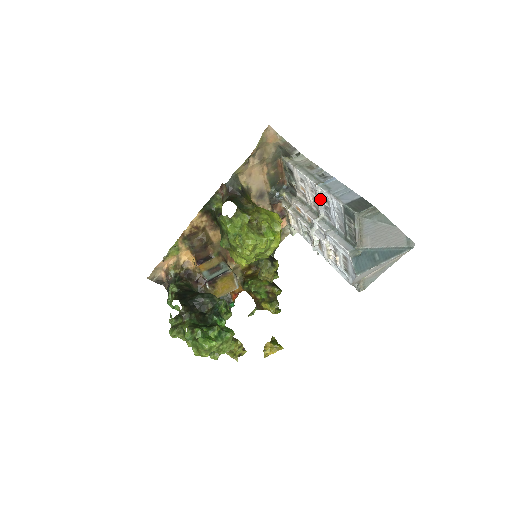
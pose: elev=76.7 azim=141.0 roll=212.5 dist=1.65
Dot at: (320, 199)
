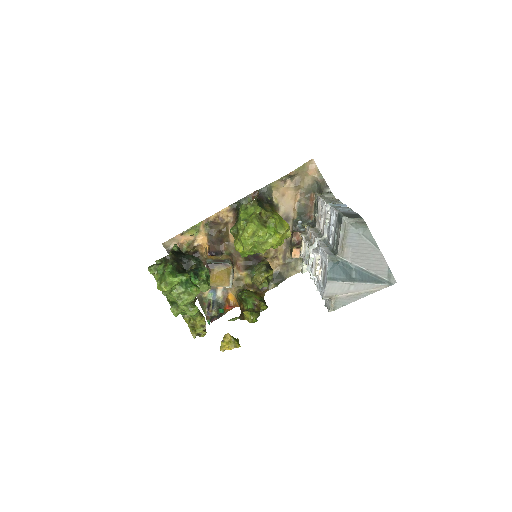
Dot at: (327, 218)
